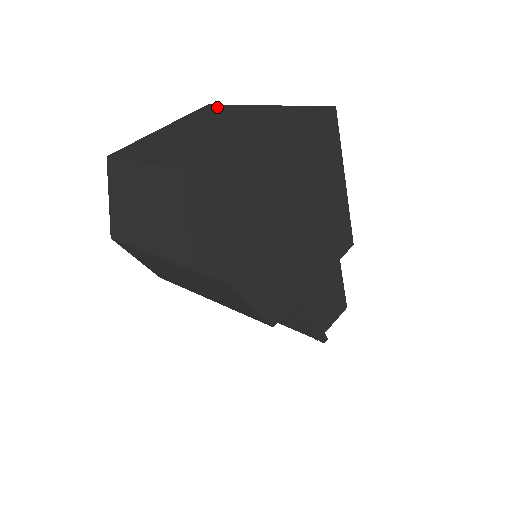
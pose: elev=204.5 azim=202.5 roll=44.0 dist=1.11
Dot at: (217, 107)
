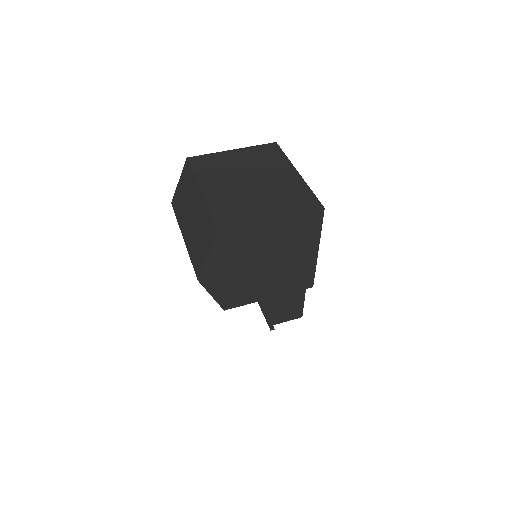
Dot at: (277, 151)
